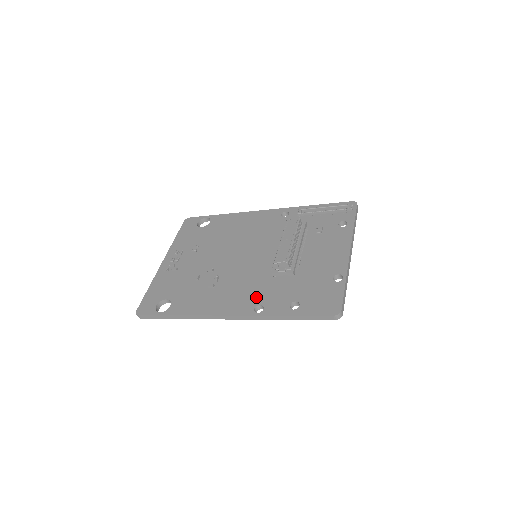
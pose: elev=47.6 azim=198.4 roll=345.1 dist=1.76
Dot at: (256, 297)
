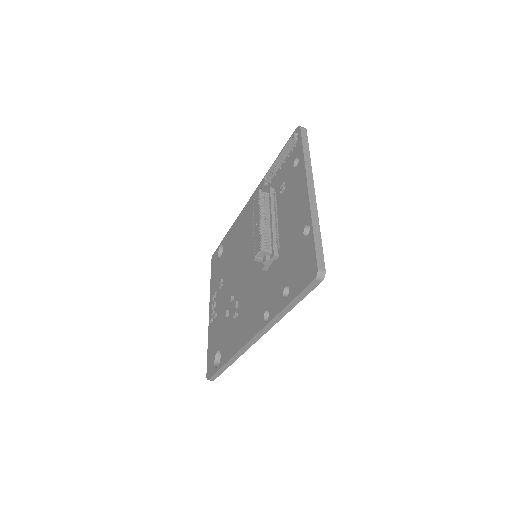
Dot at: (262, 304)
